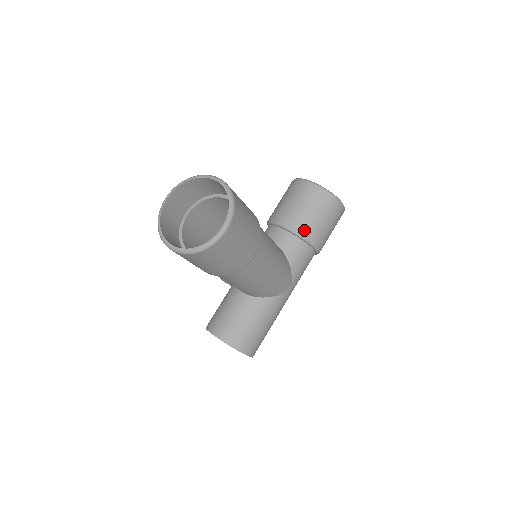
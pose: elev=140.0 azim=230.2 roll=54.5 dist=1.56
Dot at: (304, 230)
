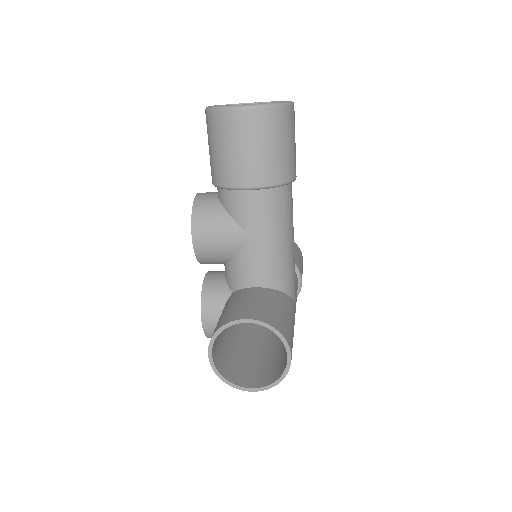
Dot at: occluded
